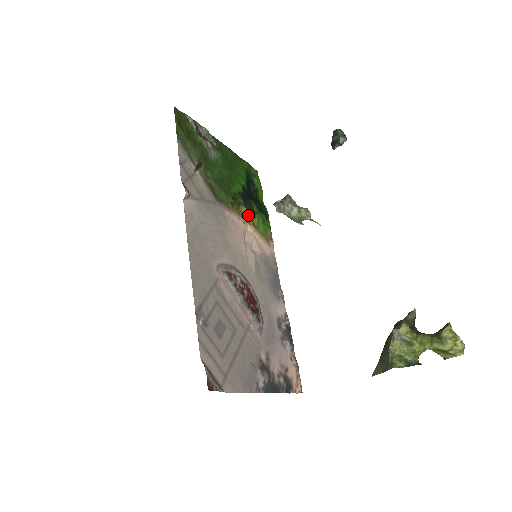
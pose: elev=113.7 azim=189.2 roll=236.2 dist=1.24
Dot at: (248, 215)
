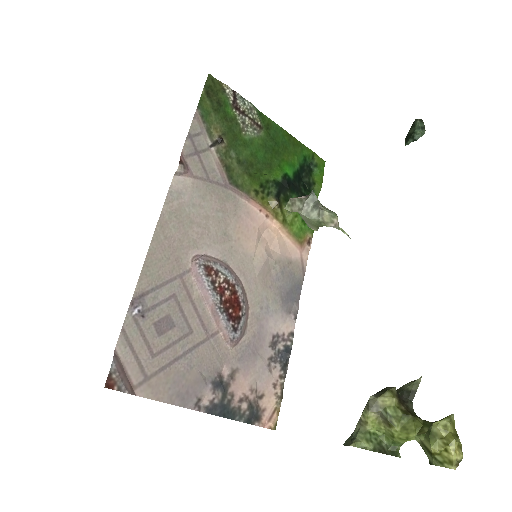
Dot at: (277, 208)
